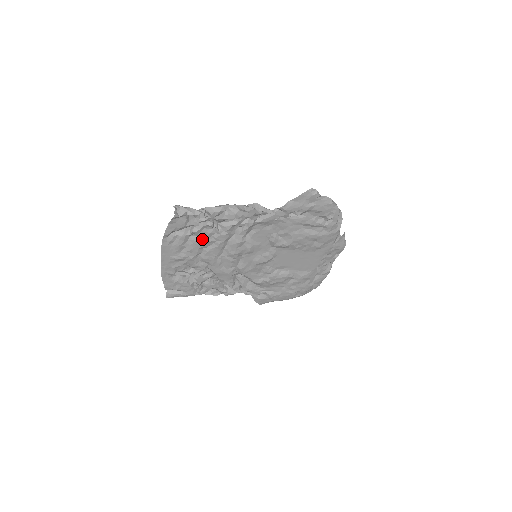
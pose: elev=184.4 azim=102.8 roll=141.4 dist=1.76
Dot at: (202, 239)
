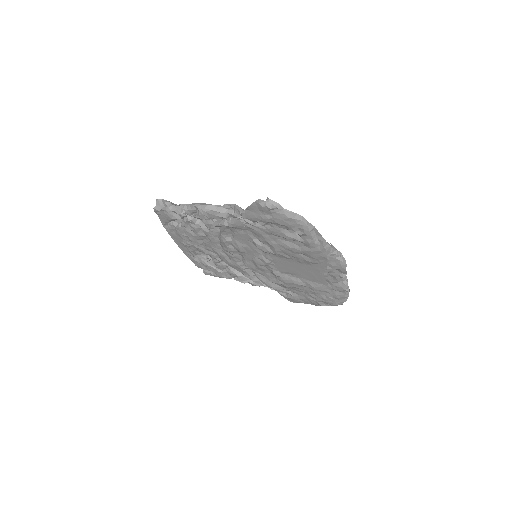
Dot at: (194, 232)
